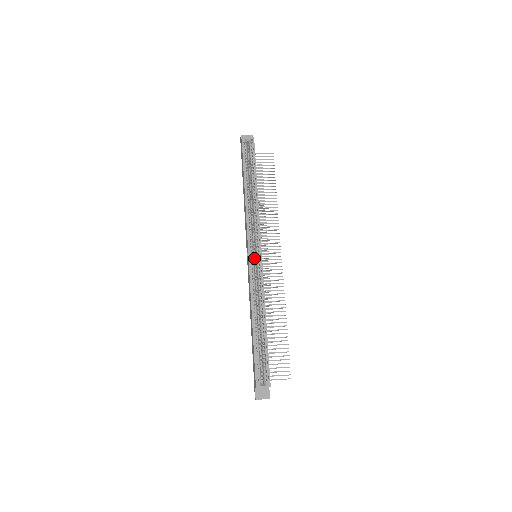
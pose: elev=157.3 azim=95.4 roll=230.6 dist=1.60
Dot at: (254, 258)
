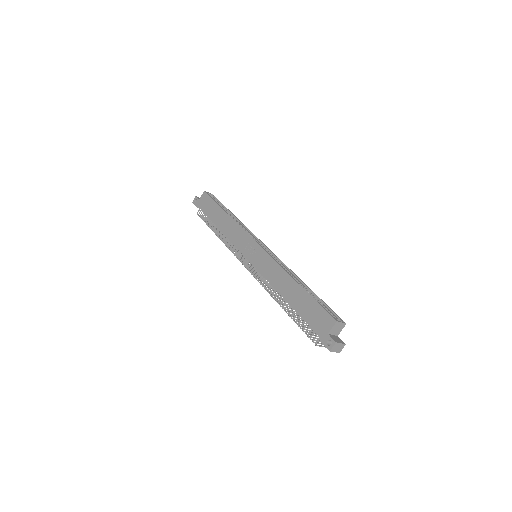
Dot at: occluded
